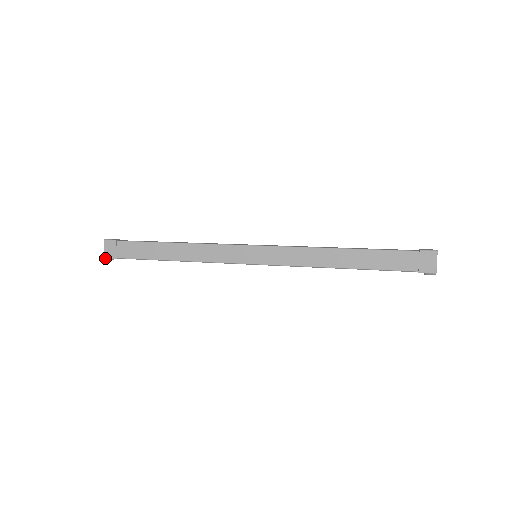
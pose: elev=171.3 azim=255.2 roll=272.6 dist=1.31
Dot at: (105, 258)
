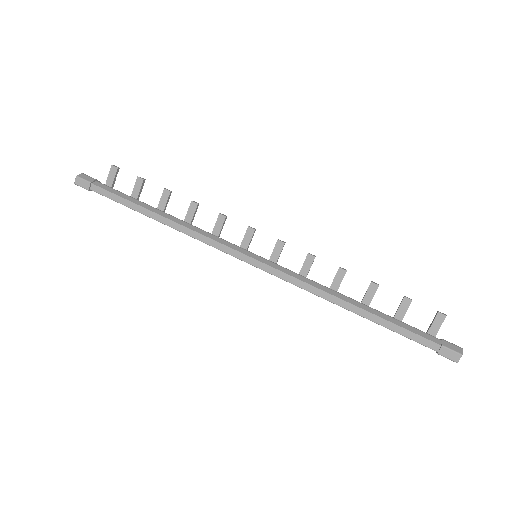
Dot at: occluded
